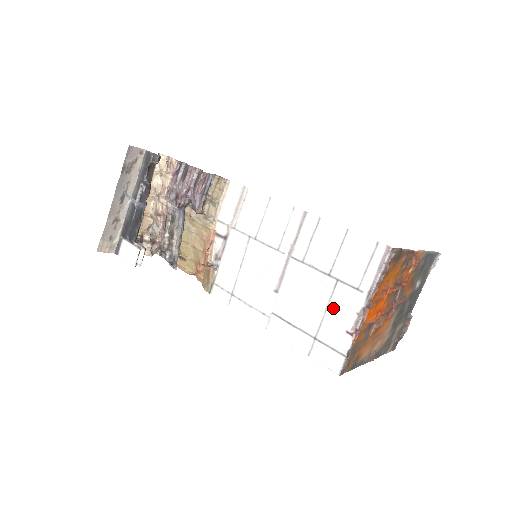
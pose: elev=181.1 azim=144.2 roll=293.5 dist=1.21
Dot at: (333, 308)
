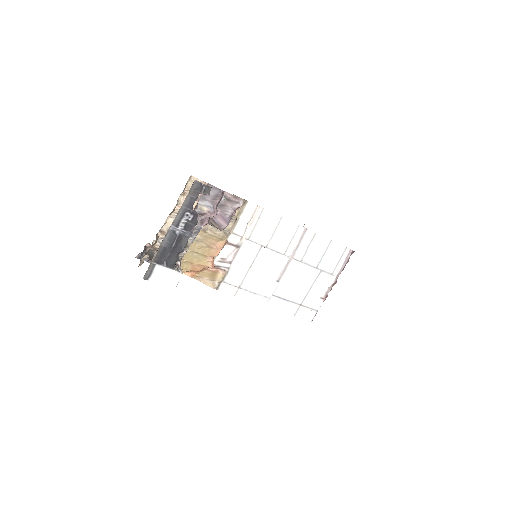
Dot at: (315, 286)
